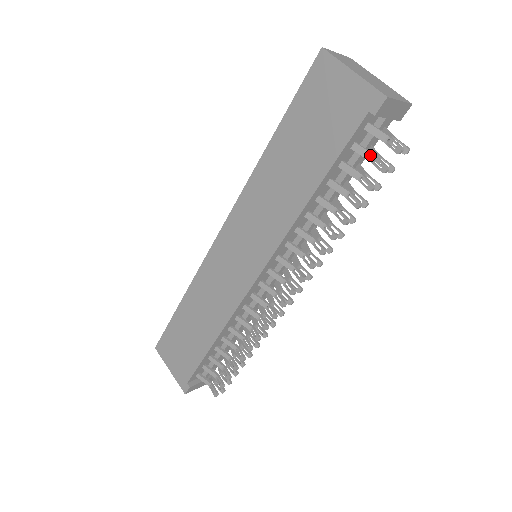
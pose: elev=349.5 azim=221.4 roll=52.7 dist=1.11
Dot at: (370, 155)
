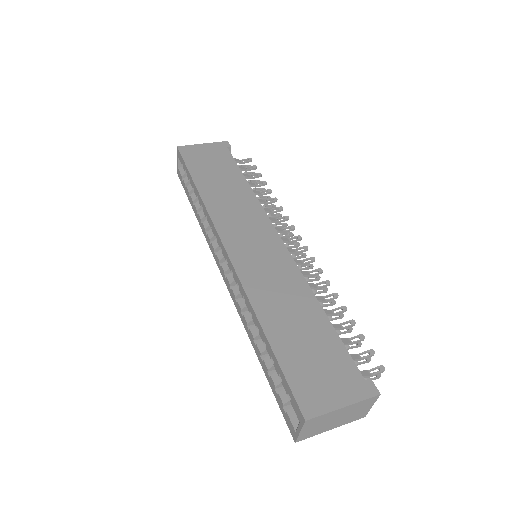
Dot at: (243, 167)
